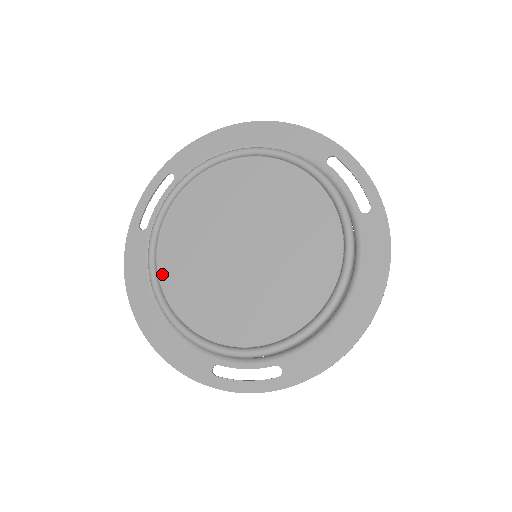
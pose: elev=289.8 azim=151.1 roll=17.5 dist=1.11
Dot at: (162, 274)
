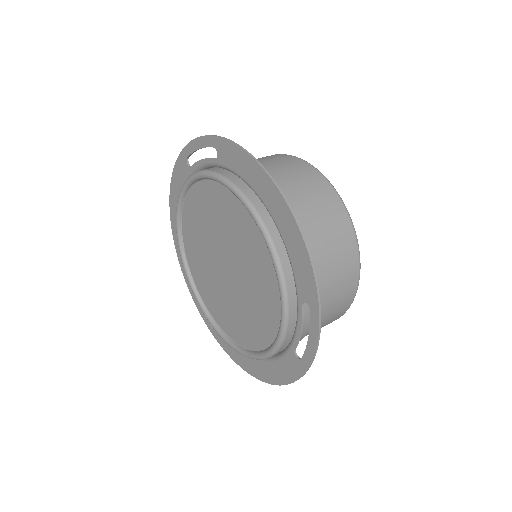
Dot at: (184, 211)
